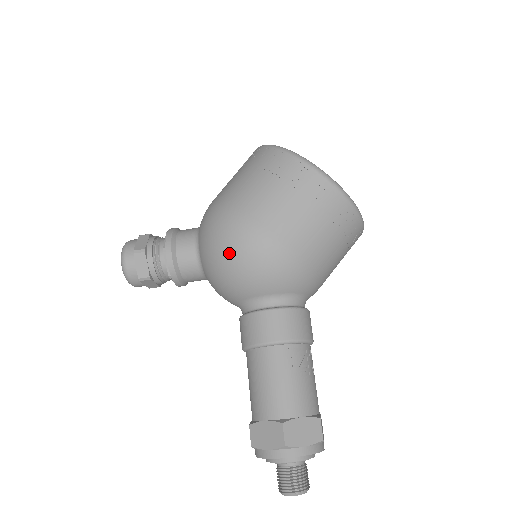
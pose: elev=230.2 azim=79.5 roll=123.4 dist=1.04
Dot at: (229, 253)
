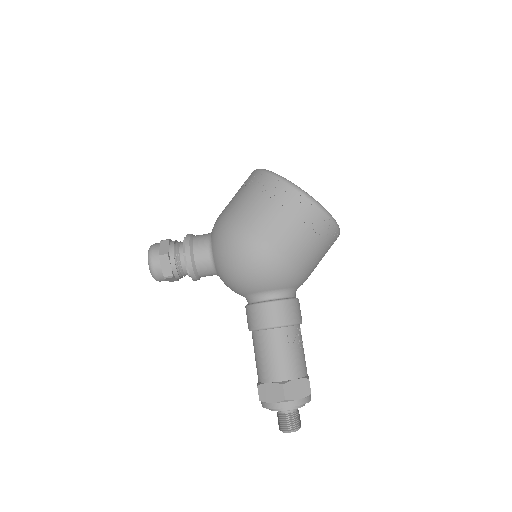
Dot at: (240, 261)
